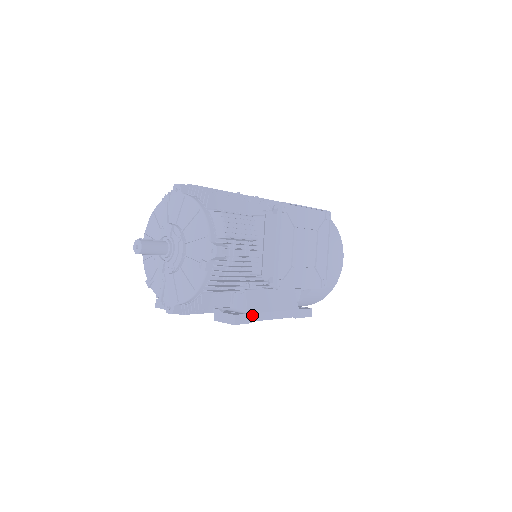
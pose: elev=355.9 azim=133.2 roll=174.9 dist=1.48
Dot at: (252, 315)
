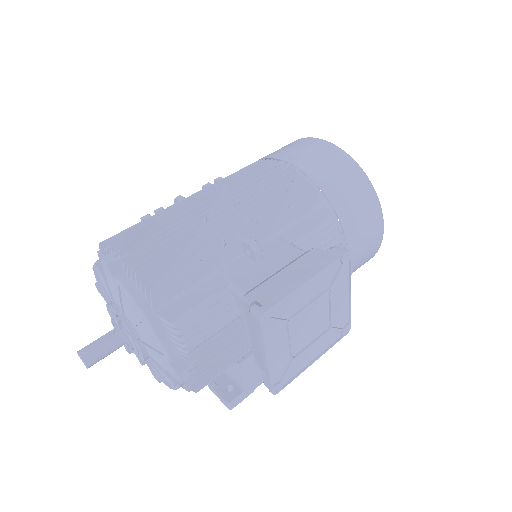
Dot at: (253, 385)
